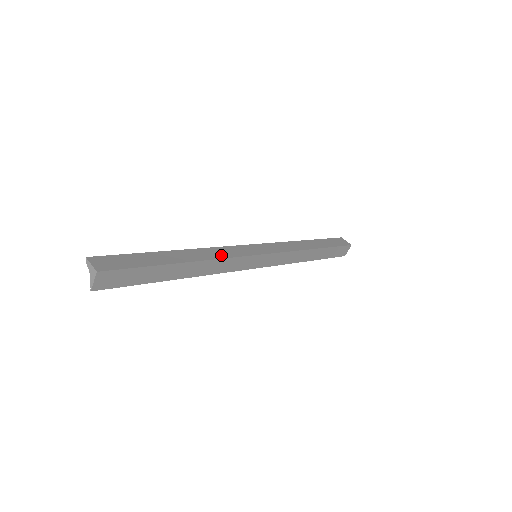
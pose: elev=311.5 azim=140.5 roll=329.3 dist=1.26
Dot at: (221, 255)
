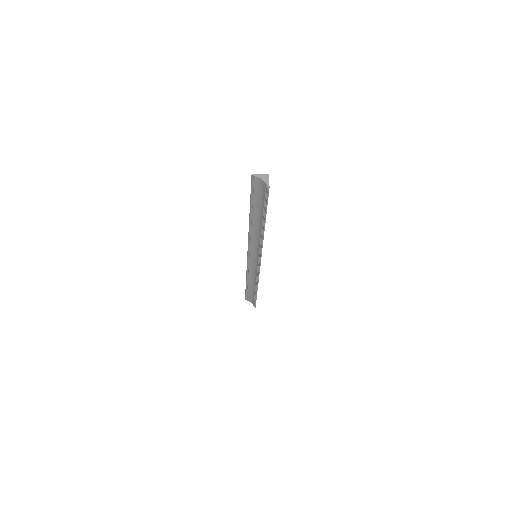
Dot at: occluded
